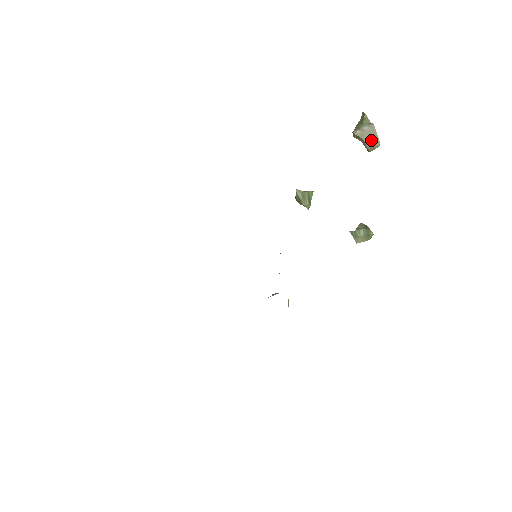
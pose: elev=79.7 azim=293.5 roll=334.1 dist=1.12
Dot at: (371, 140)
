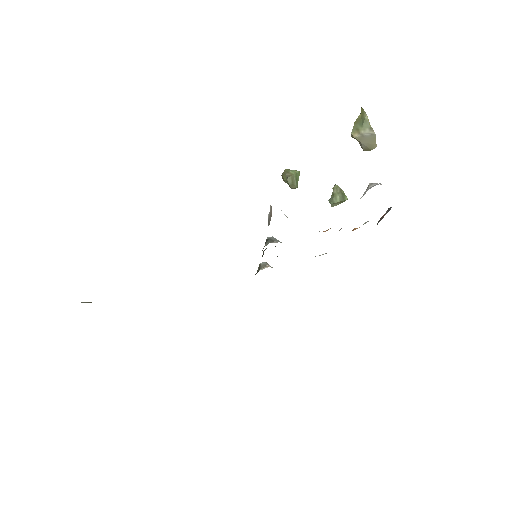
Dot at: (369, 144)
